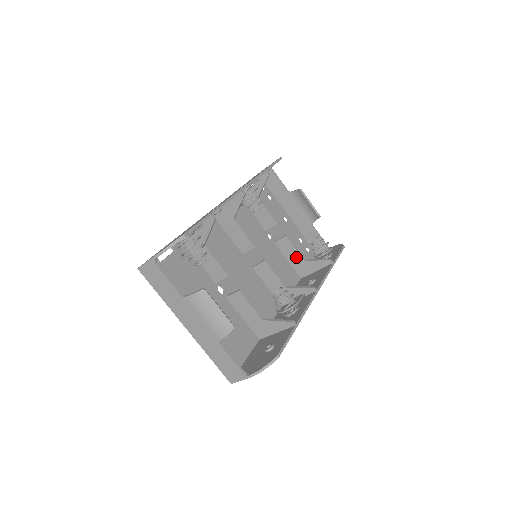
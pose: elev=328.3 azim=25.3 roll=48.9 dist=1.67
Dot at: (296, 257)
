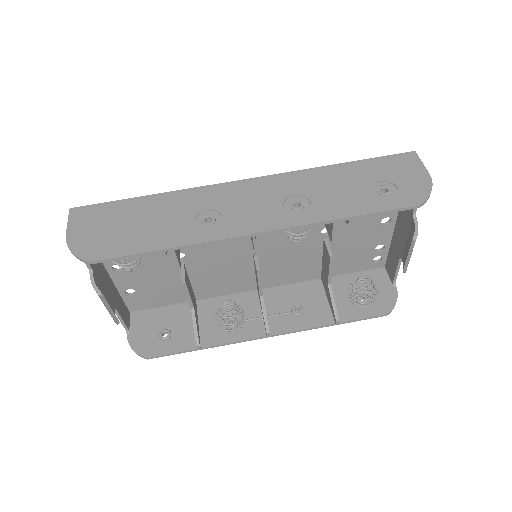
Dot at: (326, 272)
